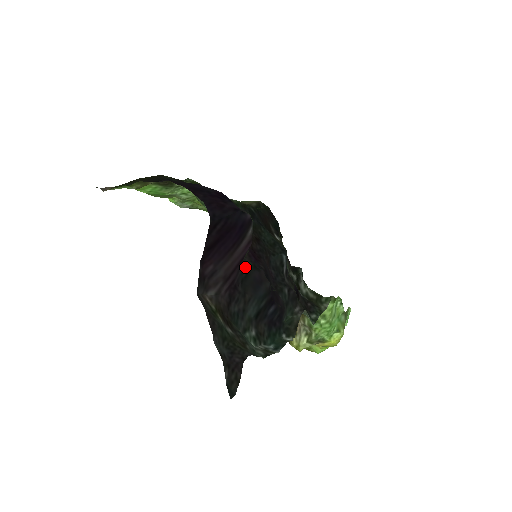
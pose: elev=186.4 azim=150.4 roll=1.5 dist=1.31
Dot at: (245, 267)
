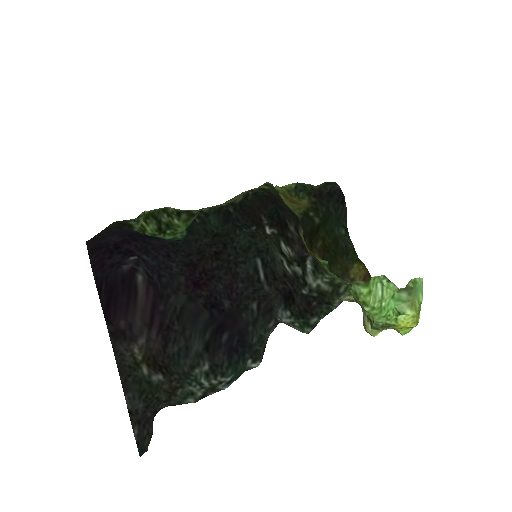
Dot at: (177, 303)
